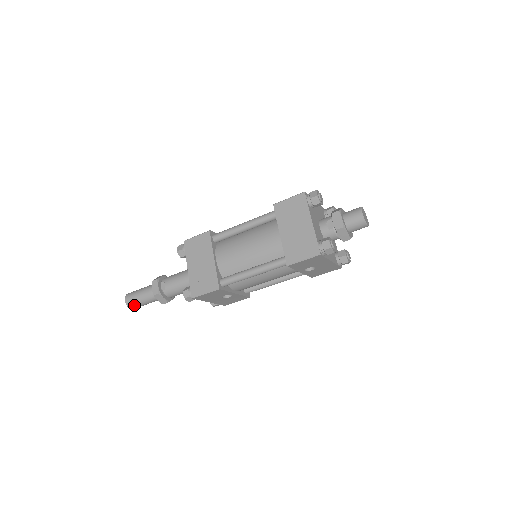
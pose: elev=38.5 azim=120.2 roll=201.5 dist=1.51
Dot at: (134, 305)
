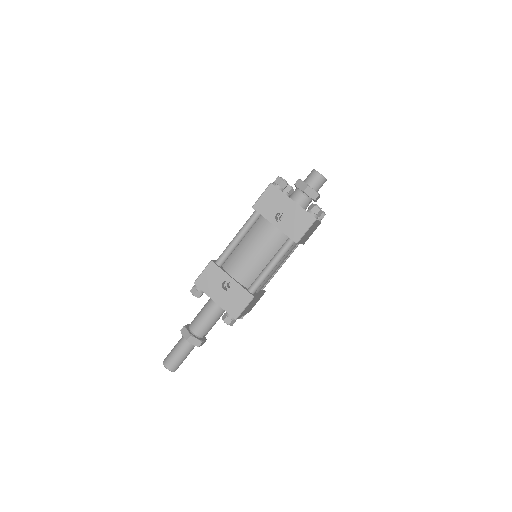
Dot at: (168, 359)
